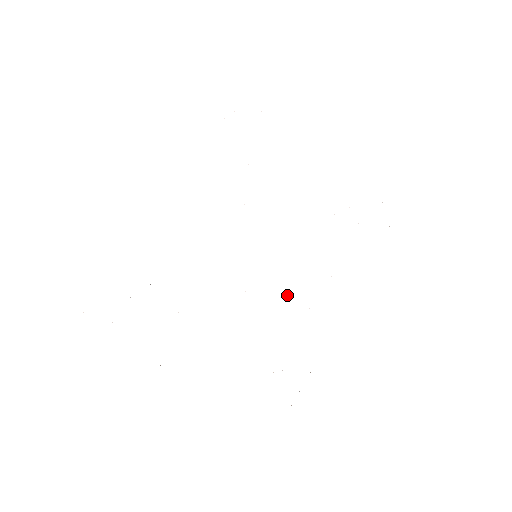
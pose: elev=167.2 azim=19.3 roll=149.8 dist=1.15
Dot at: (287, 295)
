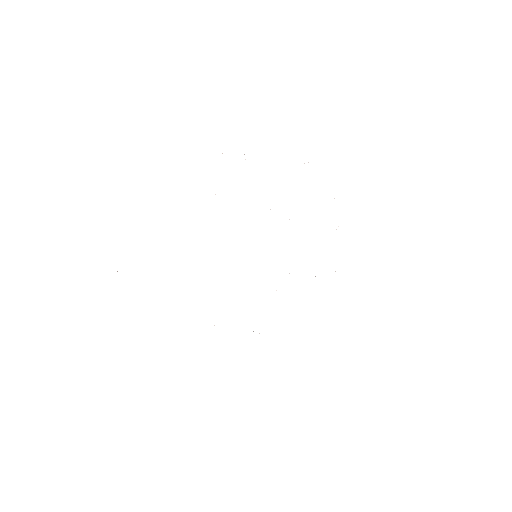
Dot at: occluded
